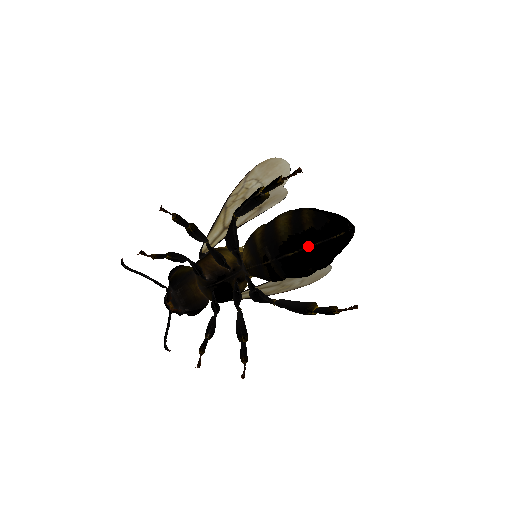
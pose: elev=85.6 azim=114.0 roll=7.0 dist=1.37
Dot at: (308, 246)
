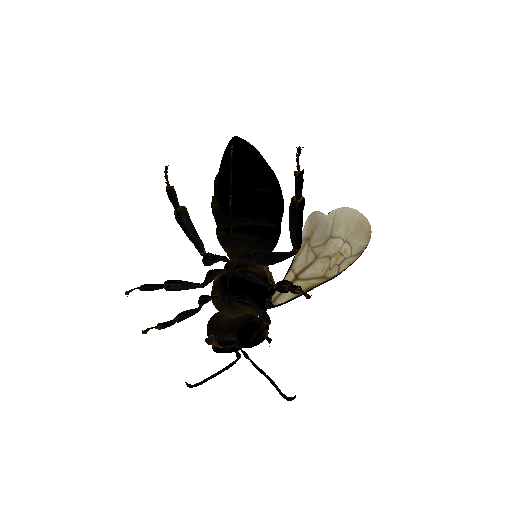
Dot at: (231, 183)
